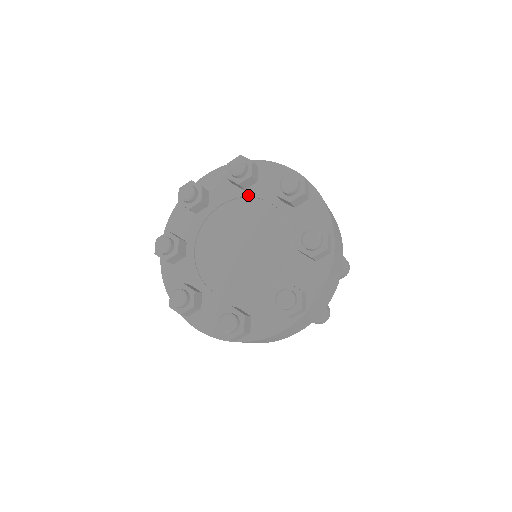
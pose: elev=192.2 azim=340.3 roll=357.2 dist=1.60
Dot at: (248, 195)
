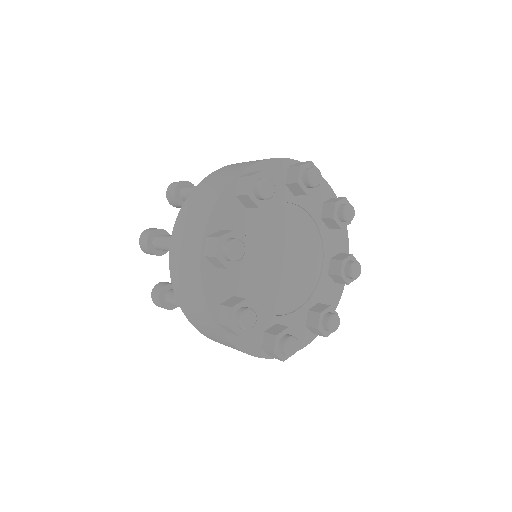
Dot at: (297, 202)
